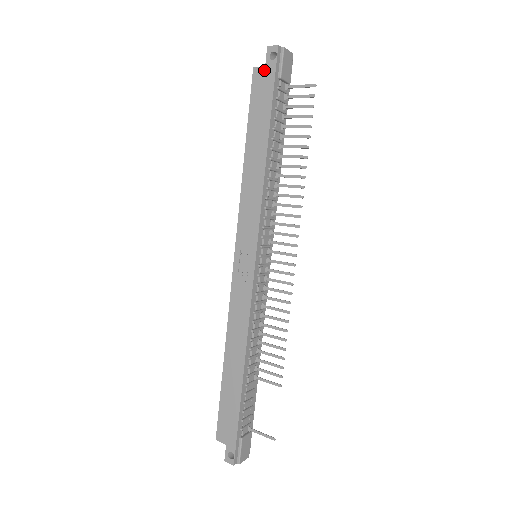
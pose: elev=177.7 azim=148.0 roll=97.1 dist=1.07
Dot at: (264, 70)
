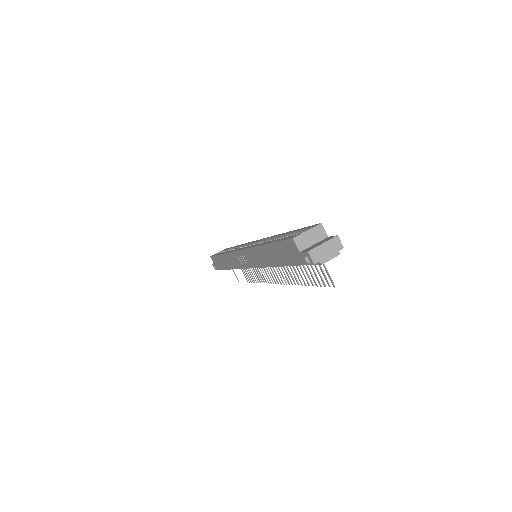
Dot at: (297, 252)
